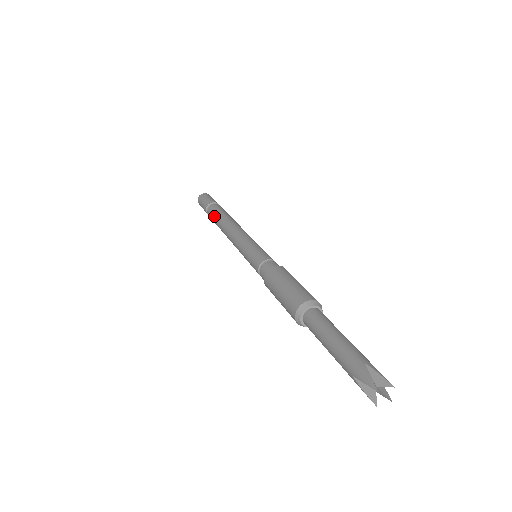
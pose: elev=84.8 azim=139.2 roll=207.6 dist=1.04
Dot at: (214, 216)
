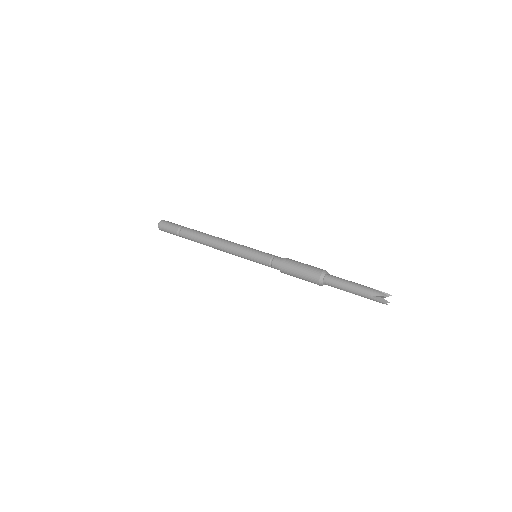
Dot at: (194, 235)
